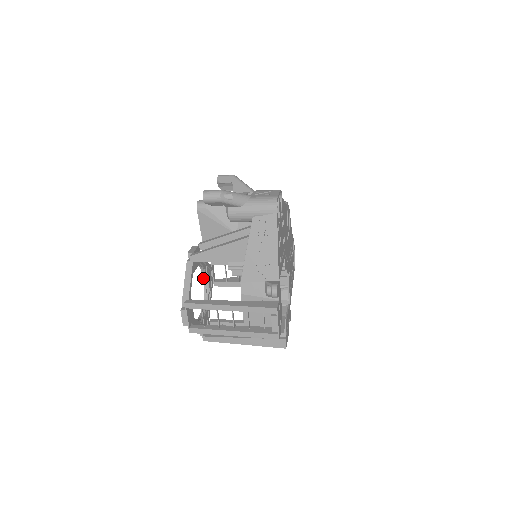
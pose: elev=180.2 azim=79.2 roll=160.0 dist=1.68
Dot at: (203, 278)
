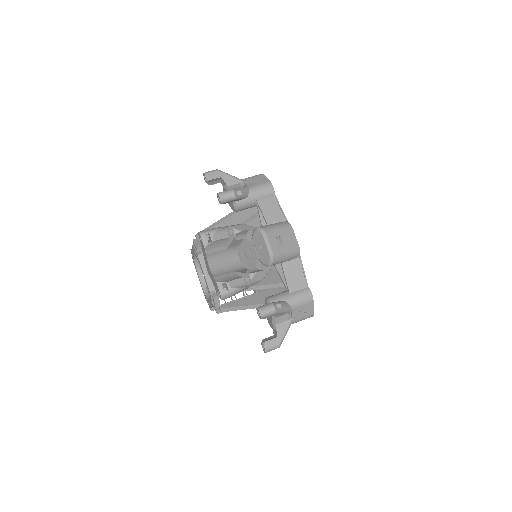
Dot at: (197, 259)
